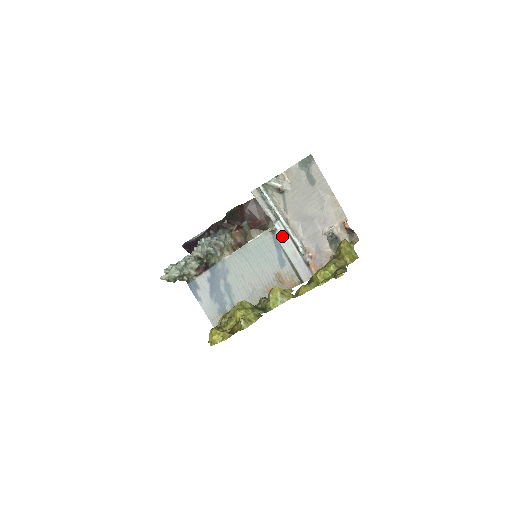
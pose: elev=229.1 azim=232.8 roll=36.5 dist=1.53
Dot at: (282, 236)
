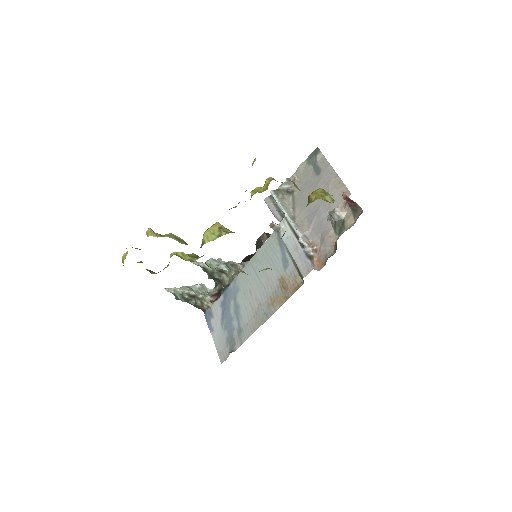
Dot at: (285, 232)
